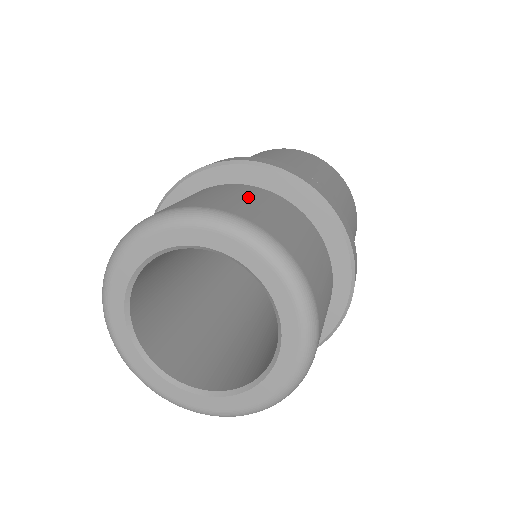
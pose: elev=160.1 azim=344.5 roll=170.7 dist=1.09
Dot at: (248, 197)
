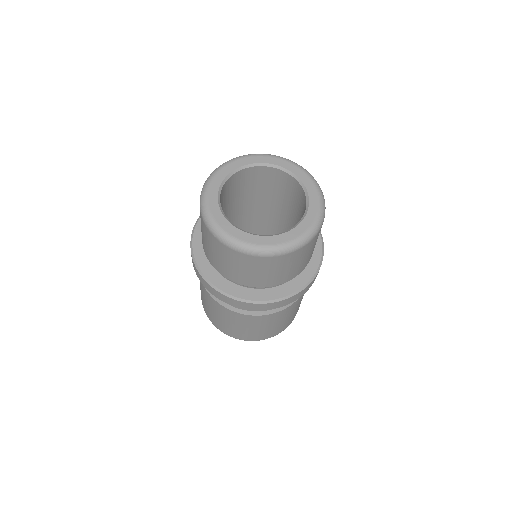
Dot at: occluded
